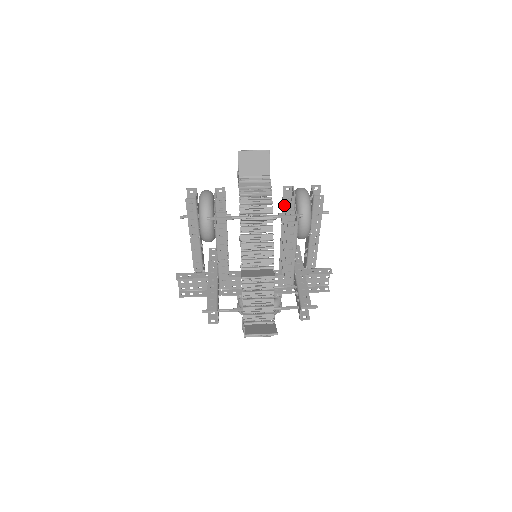
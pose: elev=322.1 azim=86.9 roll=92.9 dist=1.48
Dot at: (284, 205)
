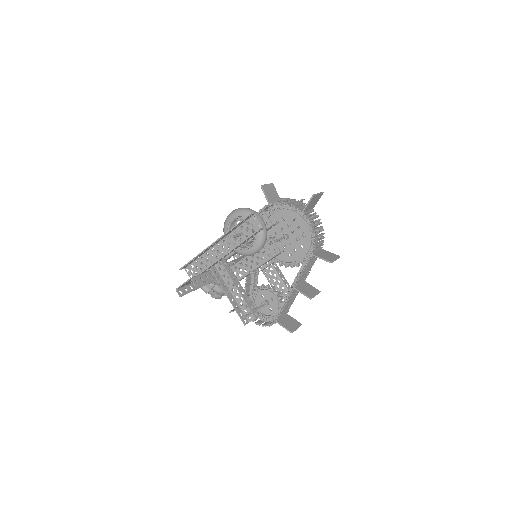
Dot at: occluded
